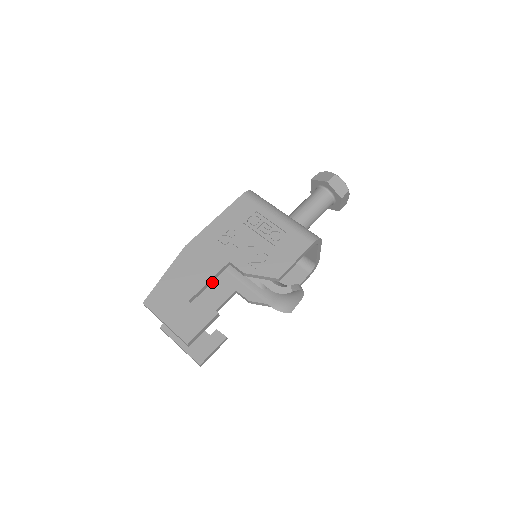
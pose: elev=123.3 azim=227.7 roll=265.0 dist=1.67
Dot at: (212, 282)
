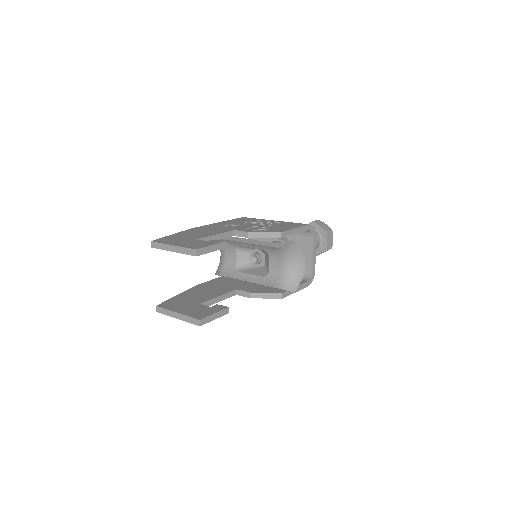
Dot at: (212, 287)
